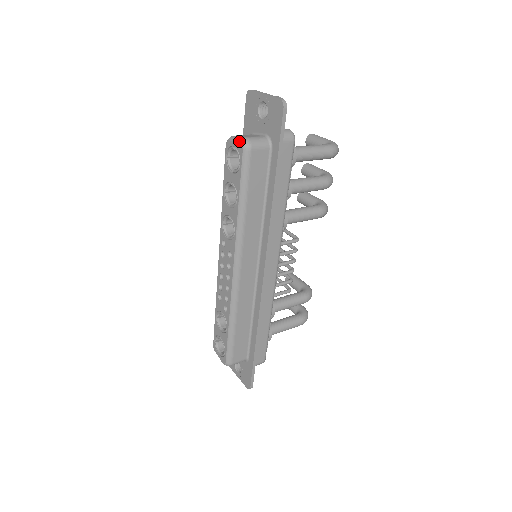
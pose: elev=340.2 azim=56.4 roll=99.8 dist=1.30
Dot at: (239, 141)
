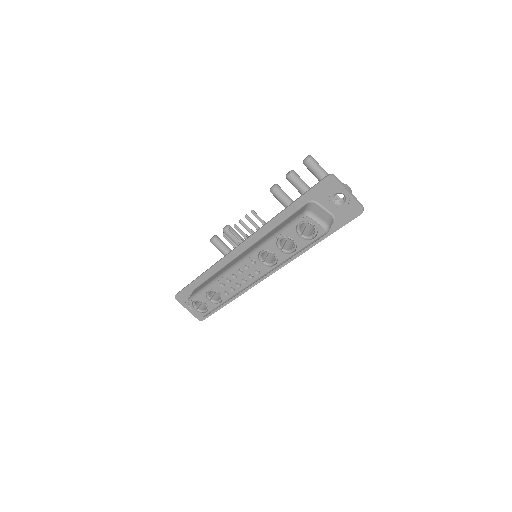
Dot at: (323, 227)
